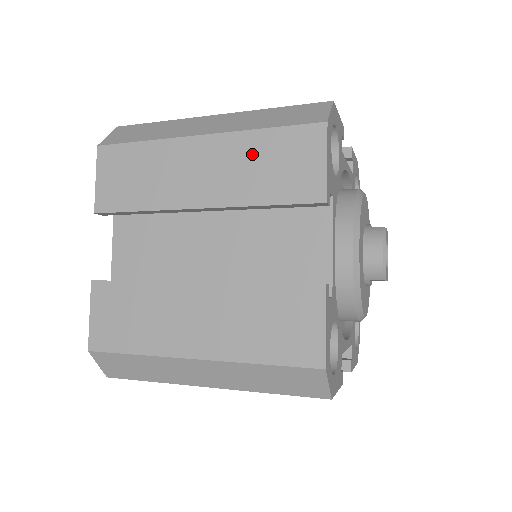
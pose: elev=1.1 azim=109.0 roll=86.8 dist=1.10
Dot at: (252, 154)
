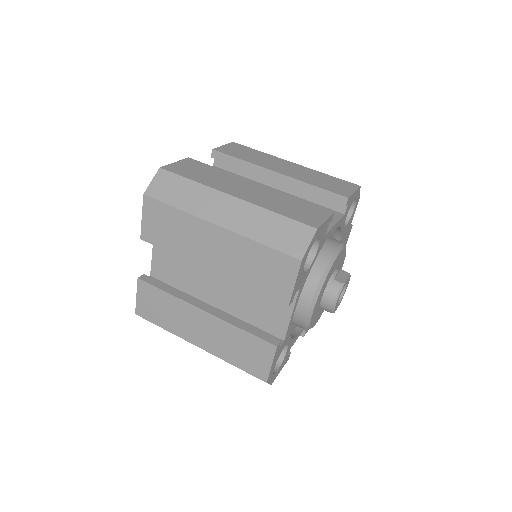
Dot at: (249, 255)
